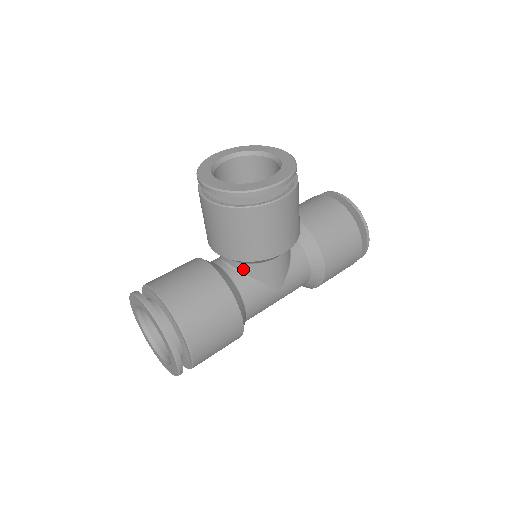
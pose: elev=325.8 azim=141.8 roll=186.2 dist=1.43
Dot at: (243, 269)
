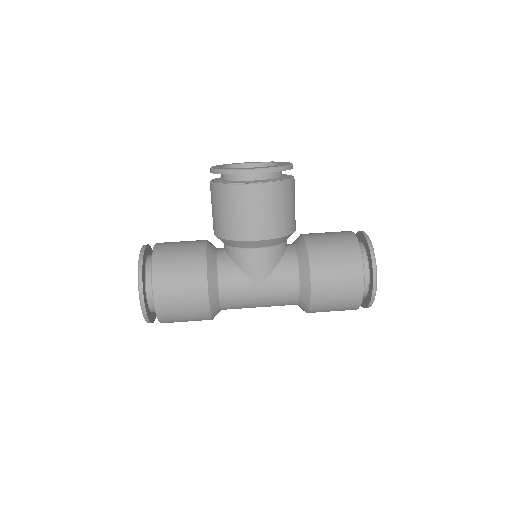
Dot at: (229, 253)
